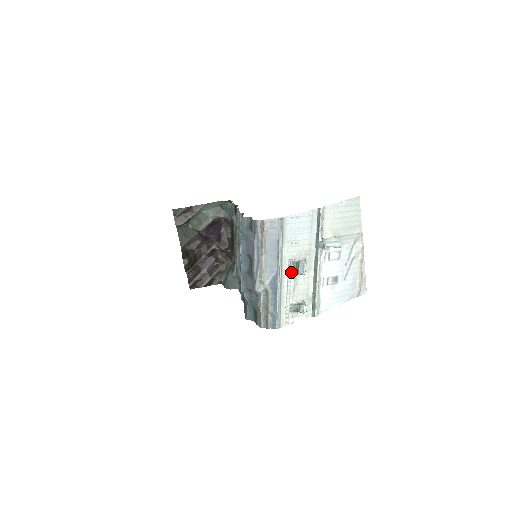
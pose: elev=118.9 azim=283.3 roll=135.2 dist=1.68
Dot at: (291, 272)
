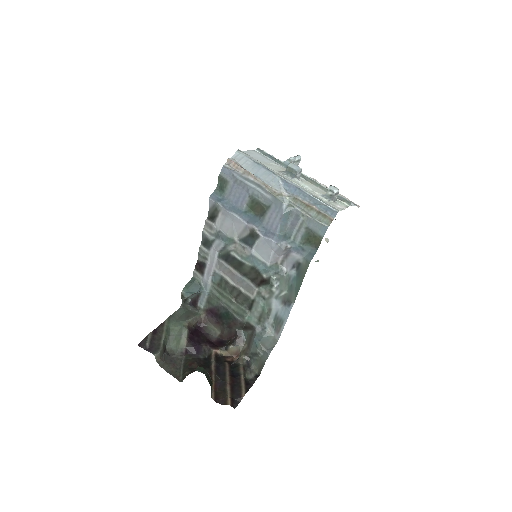
Dot at: (291, 177)
